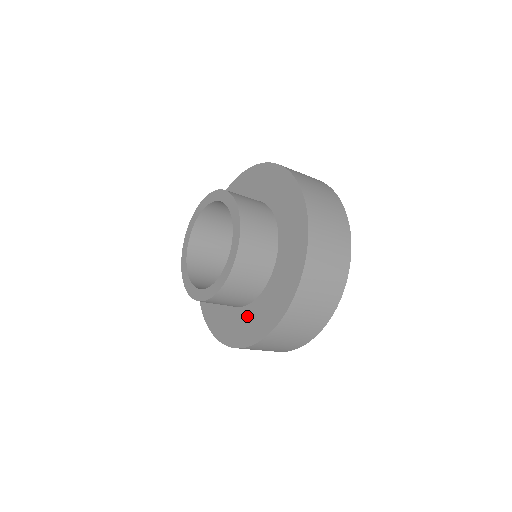
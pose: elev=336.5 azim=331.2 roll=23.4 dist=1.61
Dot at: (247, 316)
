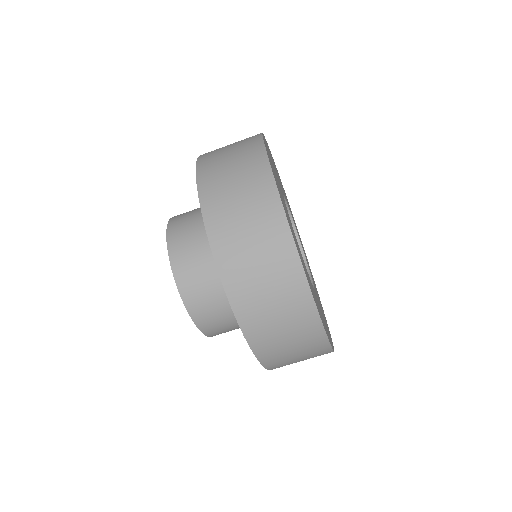
Dot at: occluded
